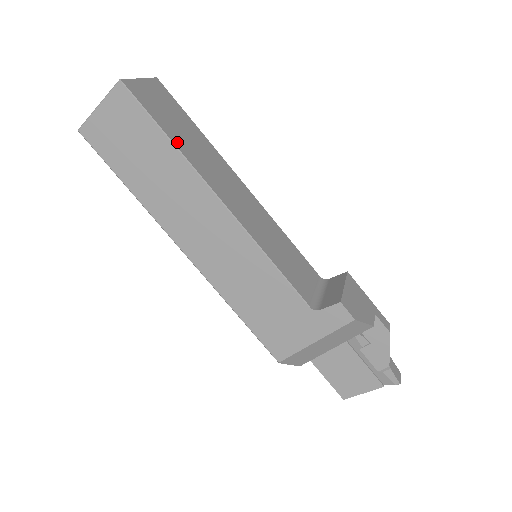
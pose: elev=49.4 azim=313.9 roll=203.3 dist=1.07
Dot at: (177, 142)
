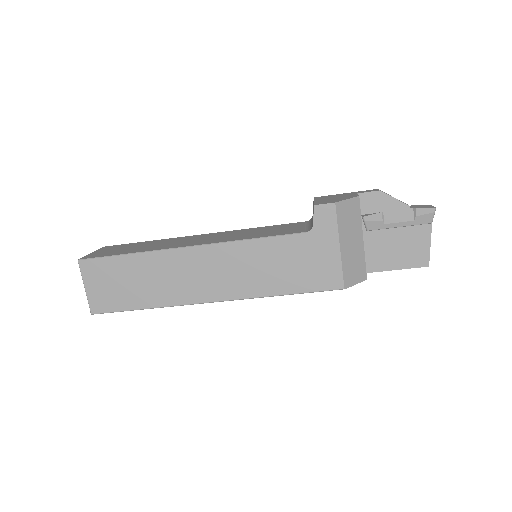
Dot at: (137, 251)
